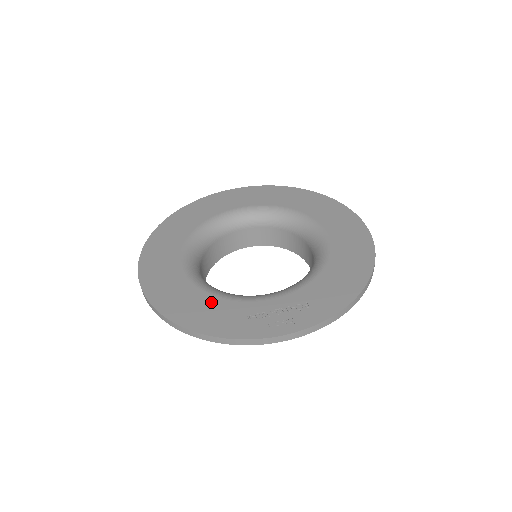
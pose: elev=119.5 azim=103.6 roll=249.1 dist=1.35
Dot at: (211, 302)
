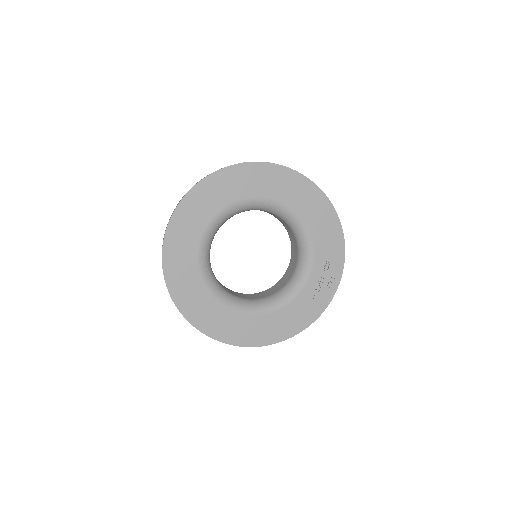
Dot at: (287, 312)
